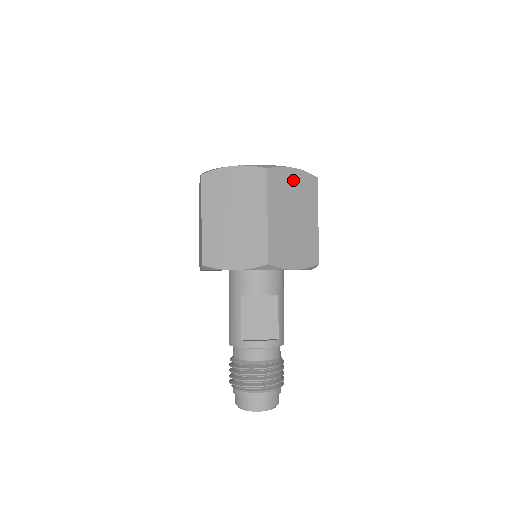
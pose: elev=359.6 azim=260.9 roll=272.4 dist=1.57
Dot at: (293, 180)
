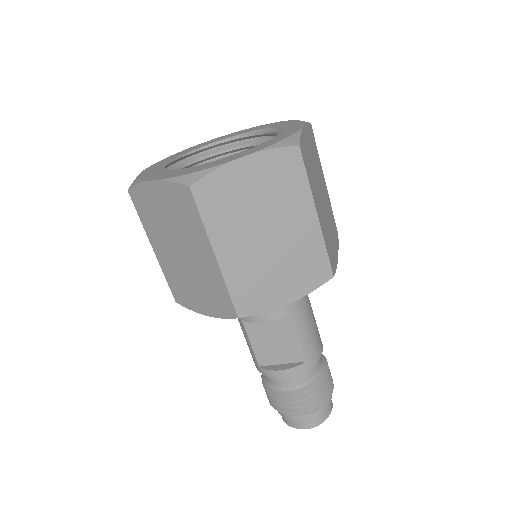
Dot at: (248, 177)
